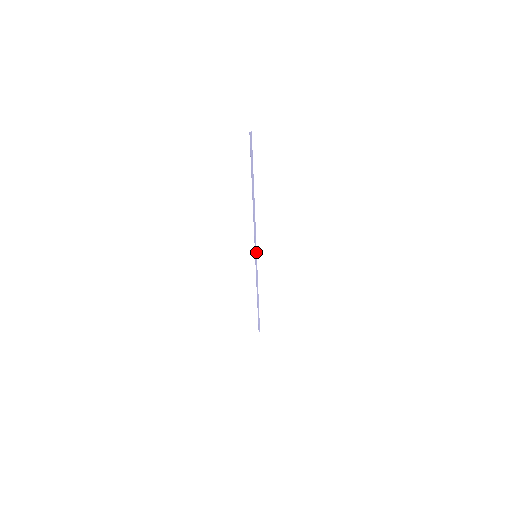
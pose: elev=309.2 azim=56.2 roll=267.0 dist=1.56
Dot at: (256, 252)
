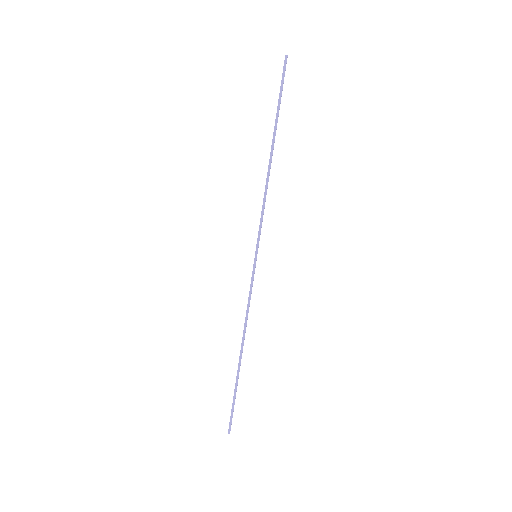
Dot at: occluded
